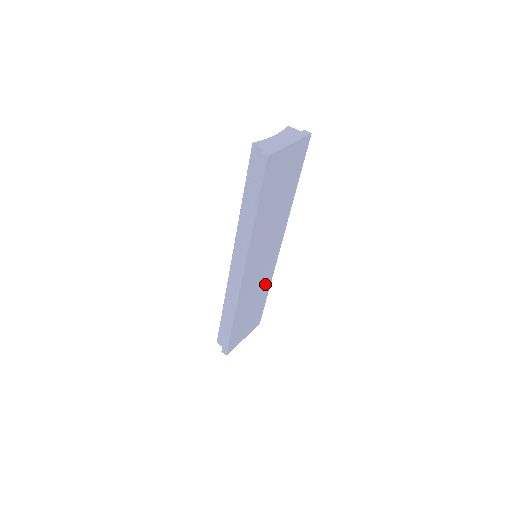
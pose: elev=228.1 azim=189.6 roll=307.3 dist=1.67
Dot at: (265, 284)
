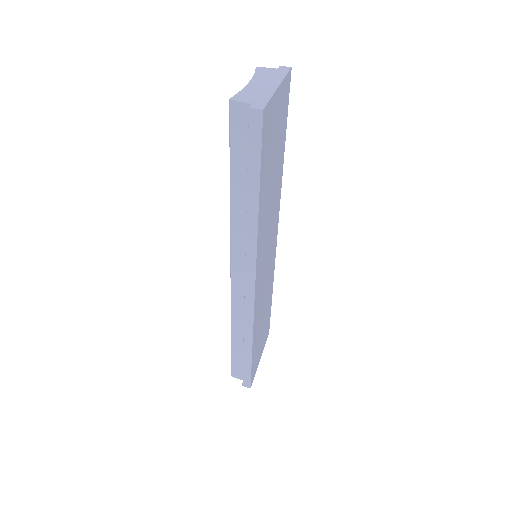
Dot at: (270, 286)
